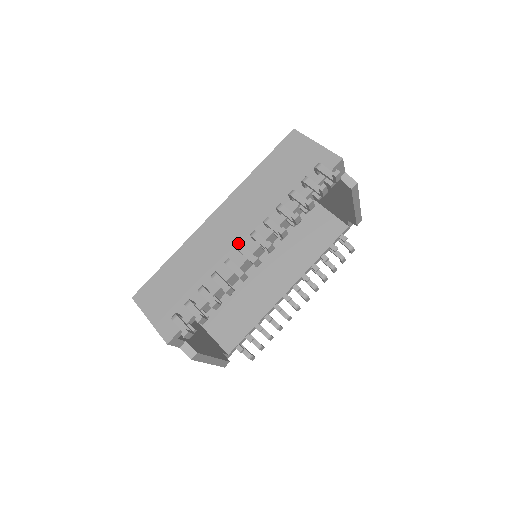
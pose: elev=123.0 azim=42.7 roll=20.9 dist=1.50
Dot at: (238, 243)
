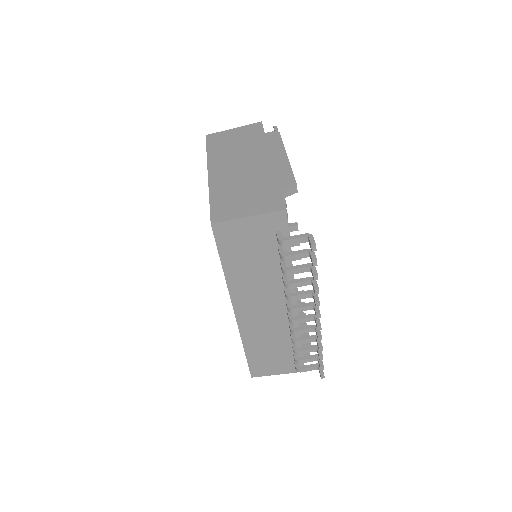
Dot at: (279, 312)
